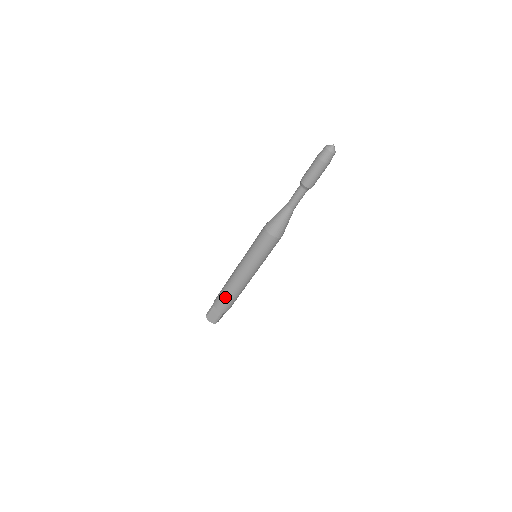
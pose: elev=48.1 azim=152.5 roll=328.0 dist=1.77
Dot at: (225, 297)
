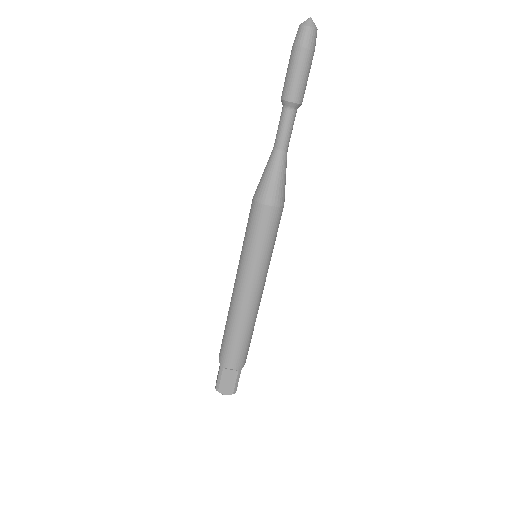
Dot at: (237, 343)
